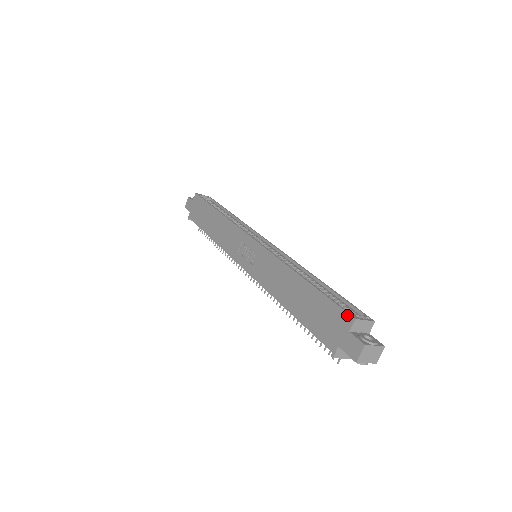
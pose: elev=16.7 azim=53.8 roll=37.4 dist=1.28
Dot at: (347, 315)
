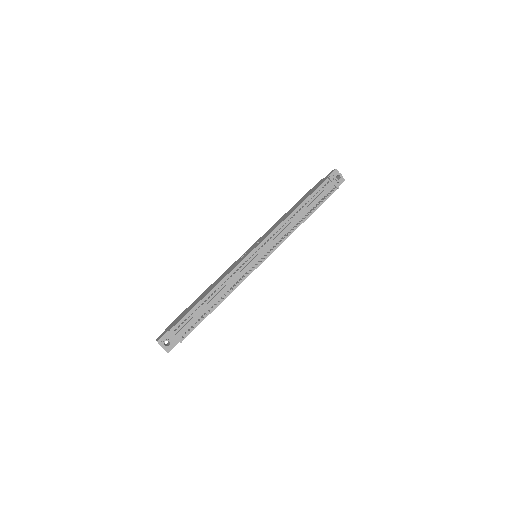
Dot at: (318, 182)
